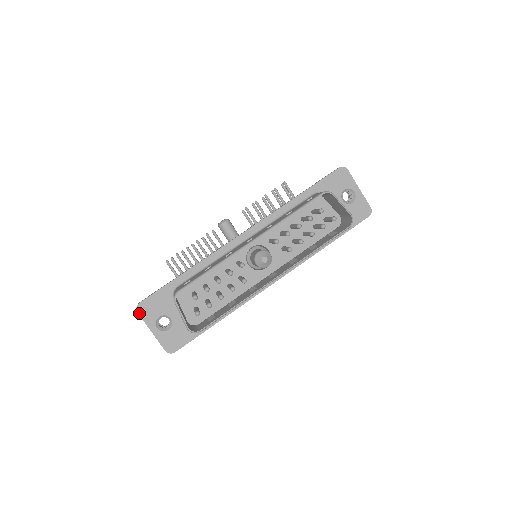
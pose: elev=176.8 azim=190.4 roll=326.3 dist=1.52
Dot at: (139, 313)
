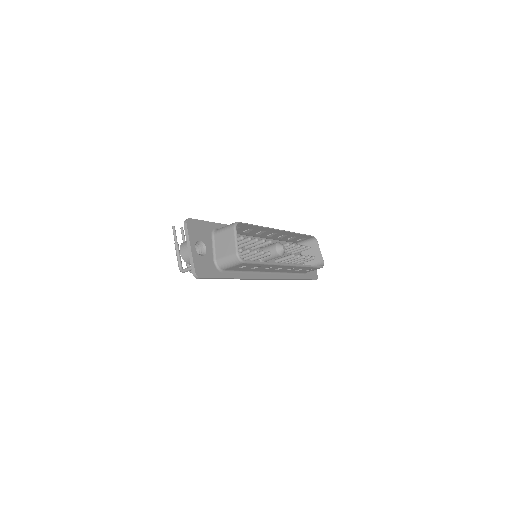
Dot at: (187, 225)
